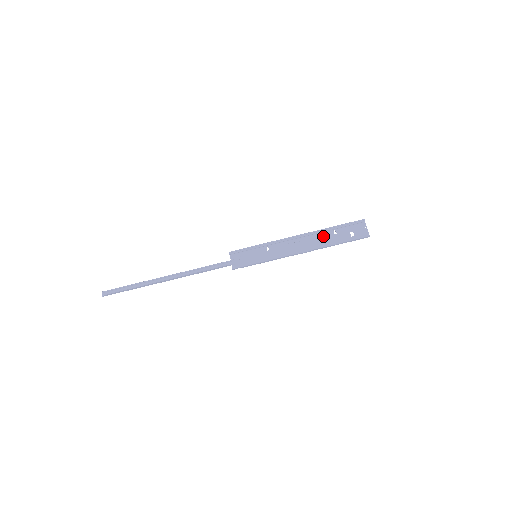
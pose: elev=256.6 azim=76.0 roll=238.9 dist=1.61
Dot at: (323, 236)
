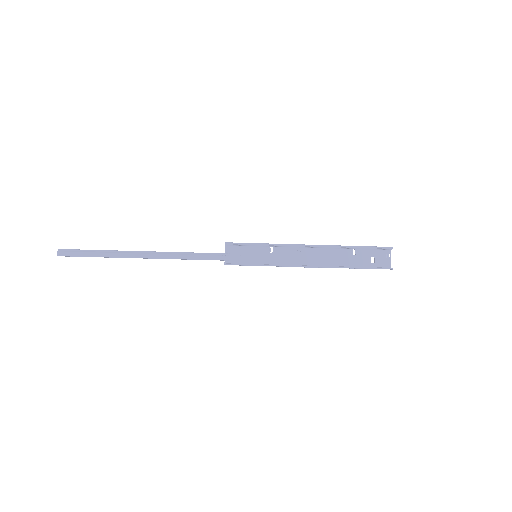
Dot at: (339, 253)
